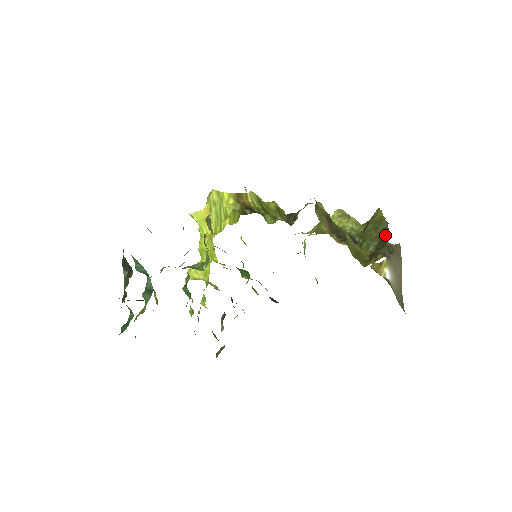
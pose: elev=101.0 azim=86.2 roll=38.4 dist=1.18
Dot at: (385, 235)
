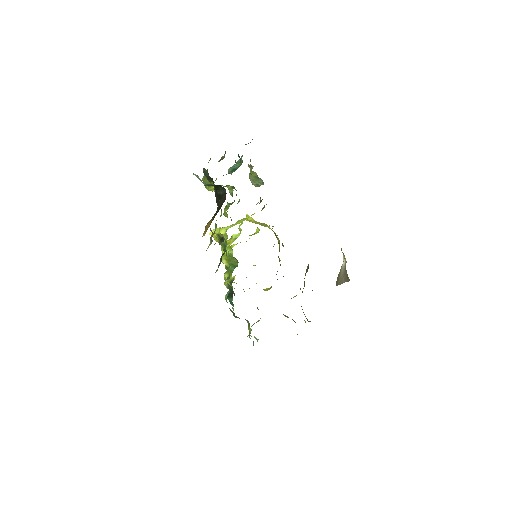
Dot at: occluded
